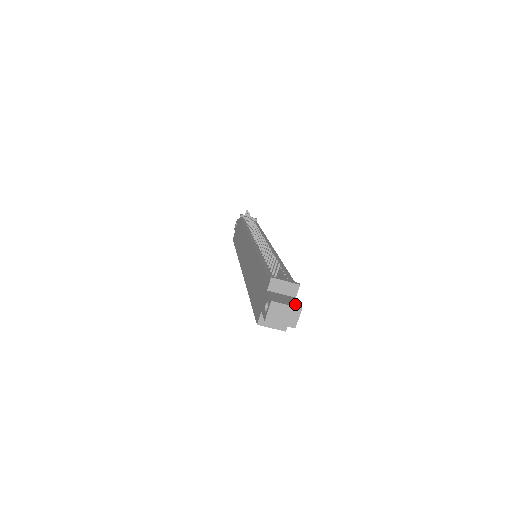
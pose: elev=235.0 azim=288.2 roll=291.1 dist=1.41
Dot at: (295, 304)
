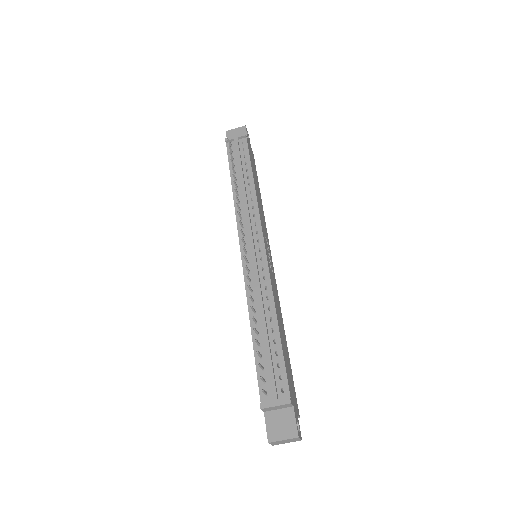
Dot at: (292, 430)
